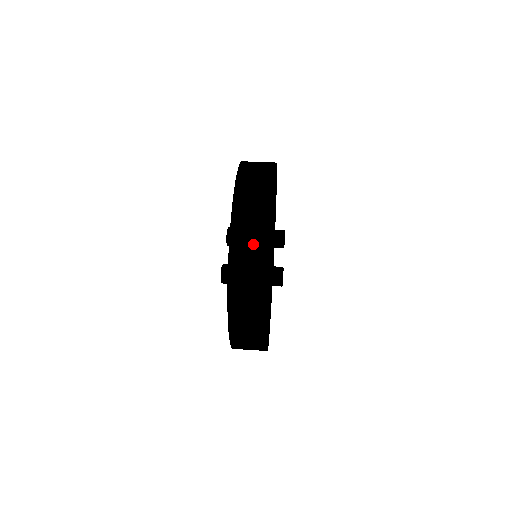
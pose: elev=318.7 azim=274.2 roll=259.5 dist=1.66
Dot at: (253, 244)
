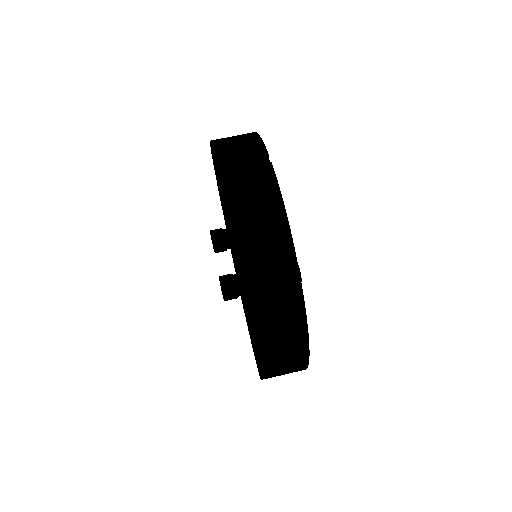
Dot at: (267, 235)
